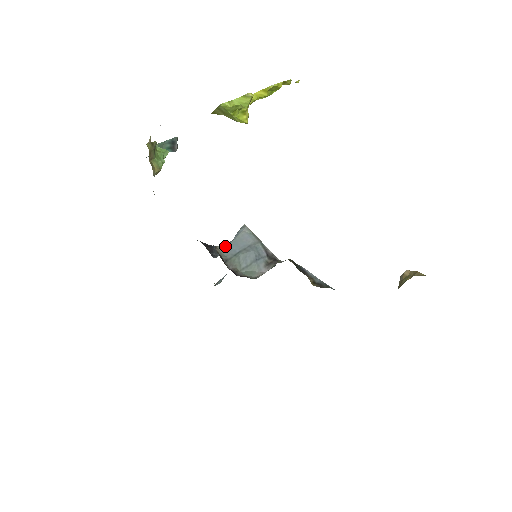
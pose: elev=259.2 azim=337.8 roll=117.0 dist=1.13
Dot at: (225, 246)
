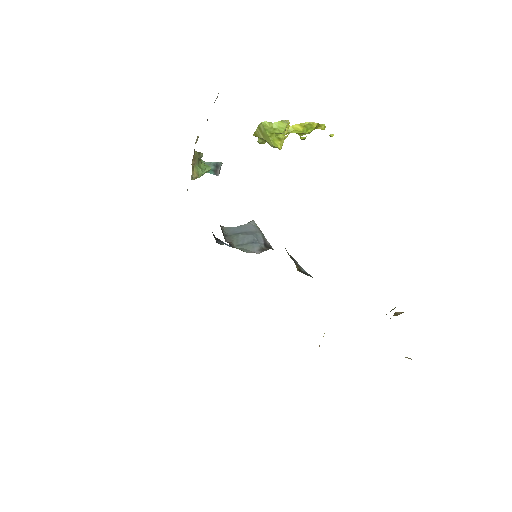
Dot at: (229, 228)
